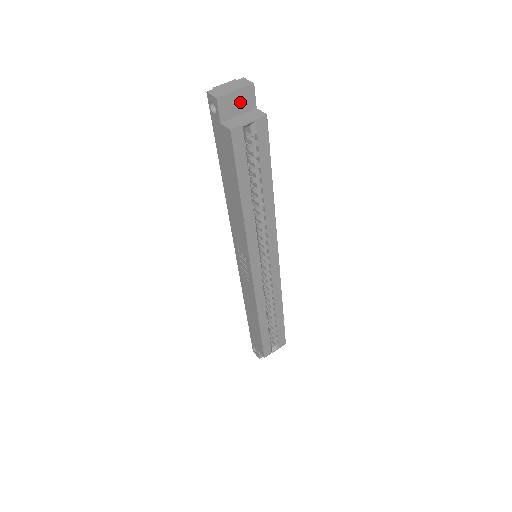
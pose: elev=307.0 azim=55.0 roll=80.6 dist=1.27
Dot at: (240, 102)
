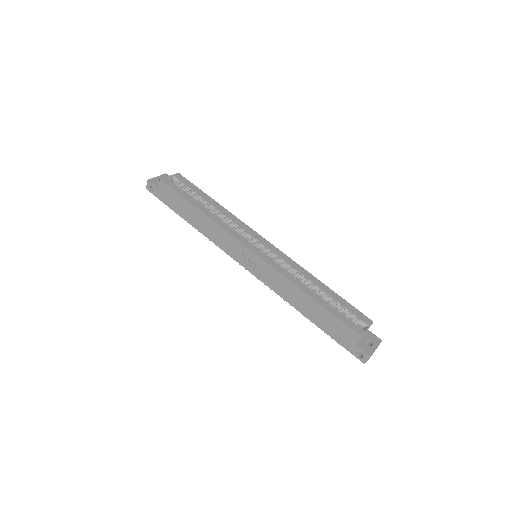
Dot at: occluded
